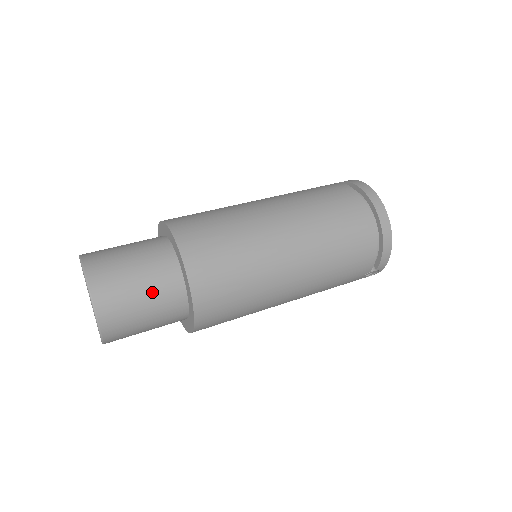
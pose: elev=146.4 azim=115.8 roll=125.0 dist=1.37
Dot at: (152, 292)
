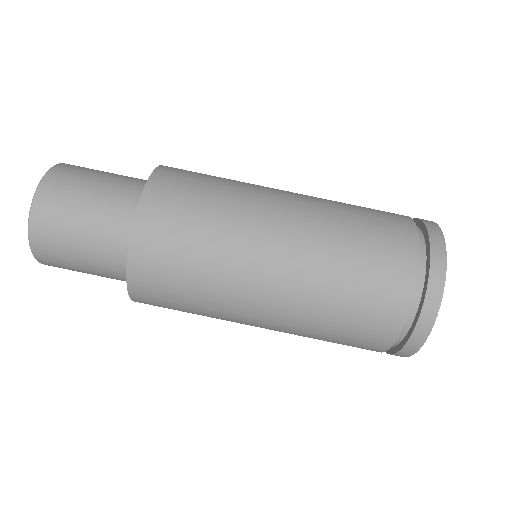
Dot at: (99, 274)
